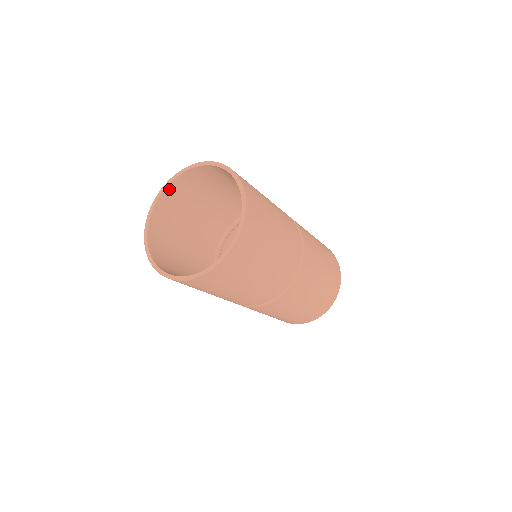
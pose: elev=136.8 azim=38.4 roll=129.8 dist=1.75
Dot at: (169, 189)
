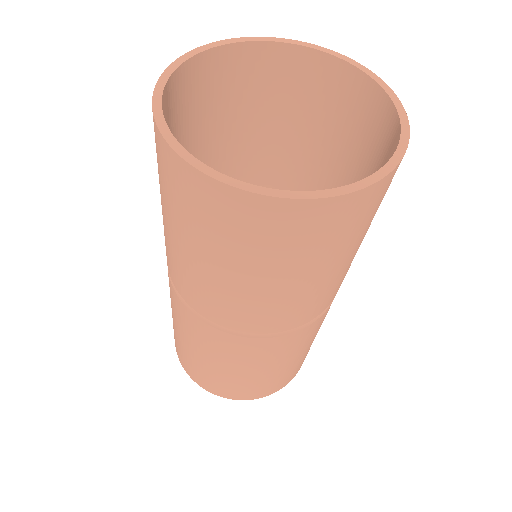
Dot at: (229, 52)
